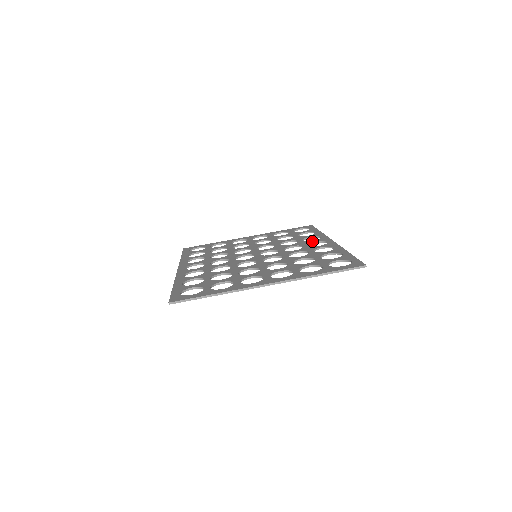
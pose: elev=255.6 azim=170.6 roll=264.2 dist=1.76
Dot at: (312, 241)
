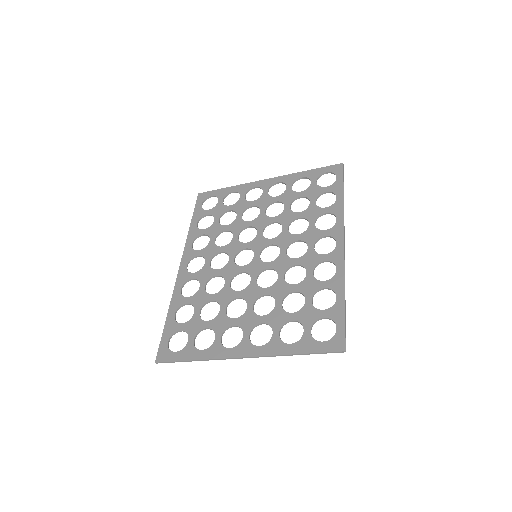
Dot at: (322, 233)
